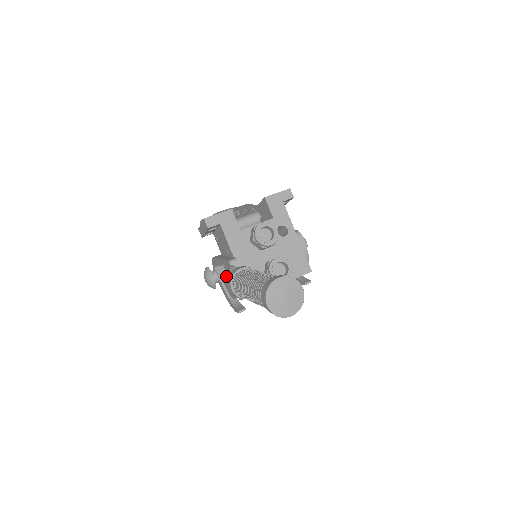
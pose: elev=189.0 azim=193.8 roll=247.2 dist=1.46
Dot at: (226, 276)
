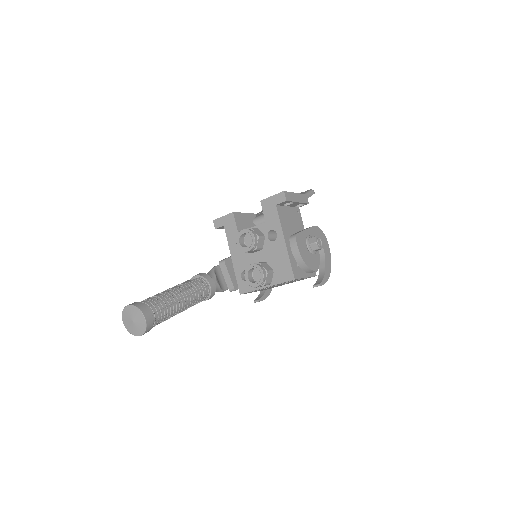
Dot at: occluded
